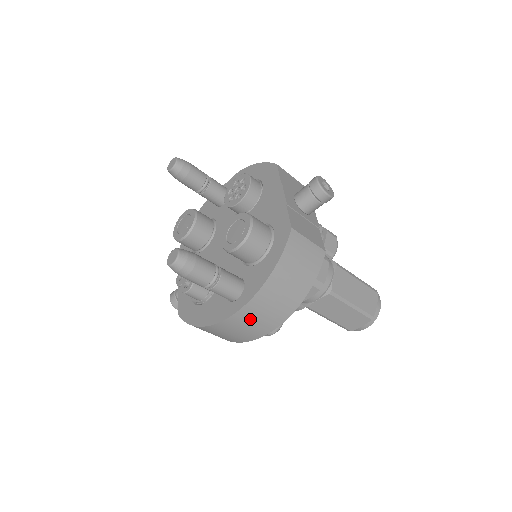
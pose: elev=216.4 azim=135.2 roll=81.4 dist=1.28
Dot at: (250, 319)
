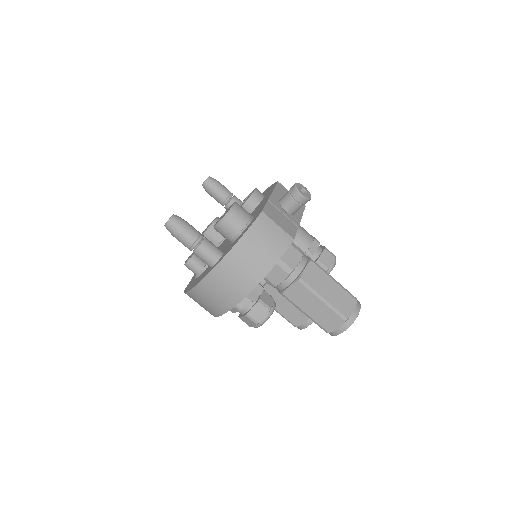
Dot at: (222, 282)
